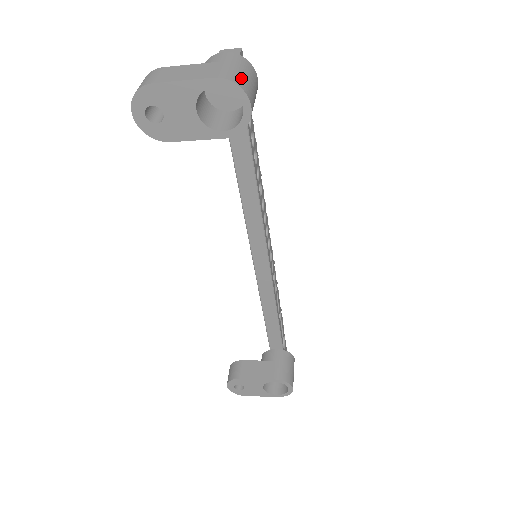
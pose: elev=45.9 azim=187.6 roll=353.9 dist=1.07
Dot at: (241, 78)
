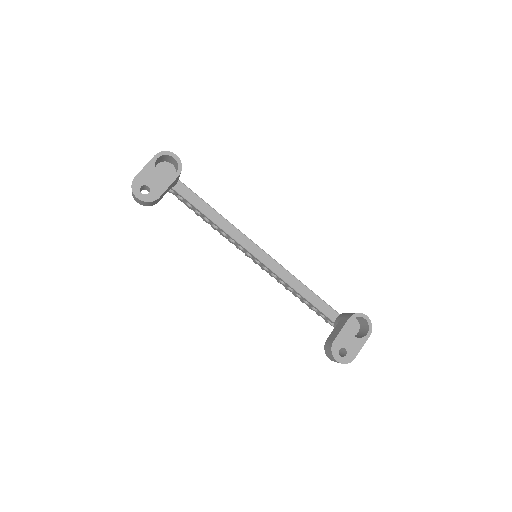
Dot at: occluded
